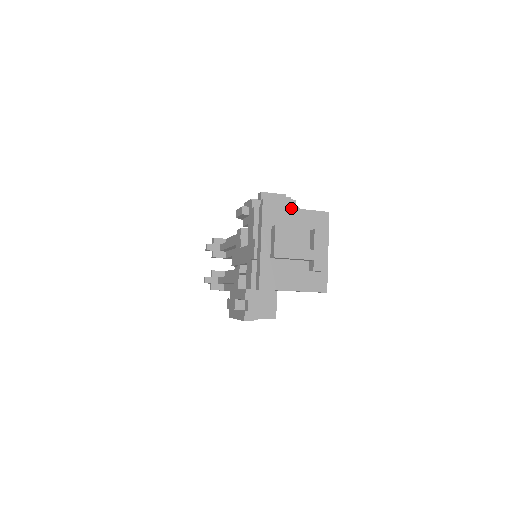
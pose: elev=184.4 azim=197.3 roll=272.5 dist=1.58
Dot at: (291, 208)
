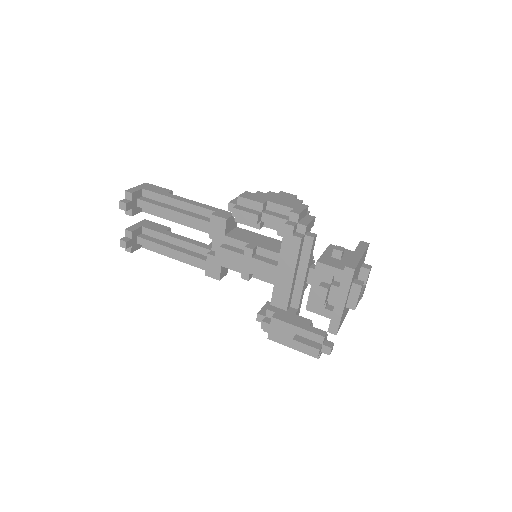
Dot at: (361, 258)
